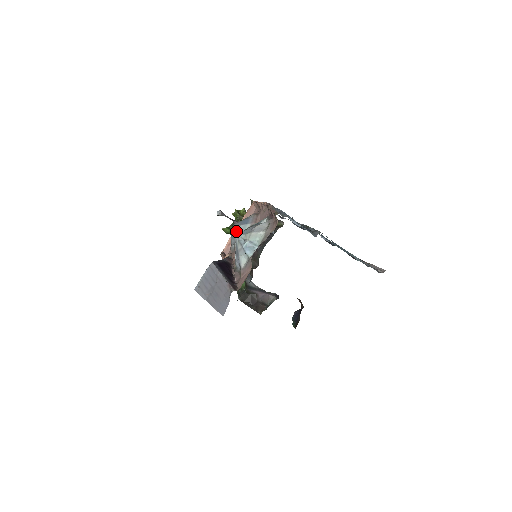
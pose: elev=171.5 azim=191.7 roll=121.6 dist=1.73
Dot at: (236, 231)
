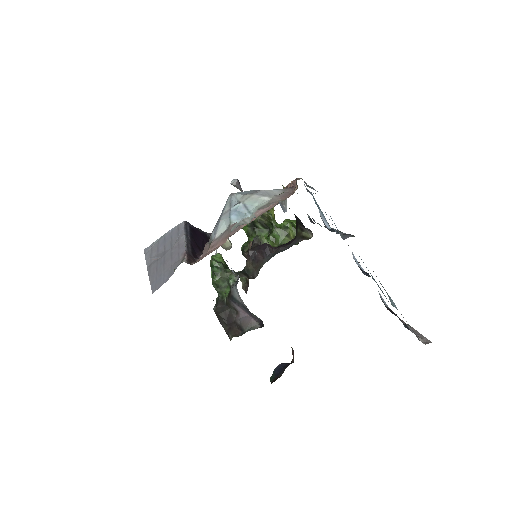
Dot at: occluded
